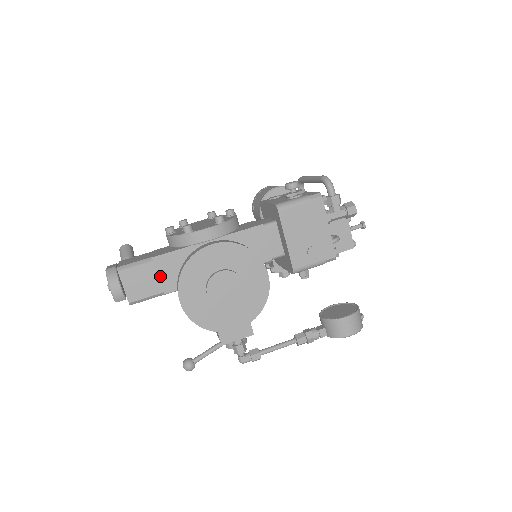
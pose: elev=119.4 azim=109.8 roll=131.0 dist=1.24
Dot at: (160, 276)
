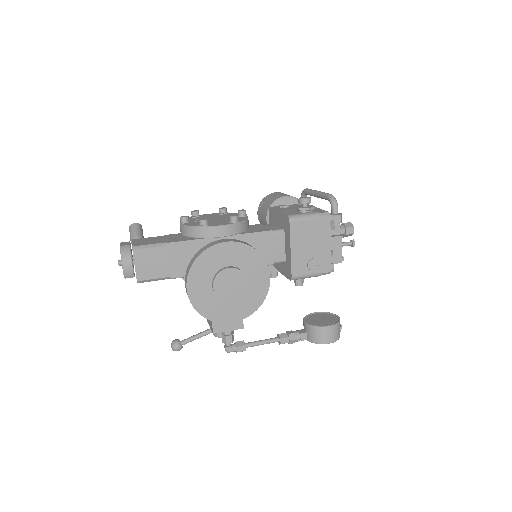
Dot at: (170, 261)
